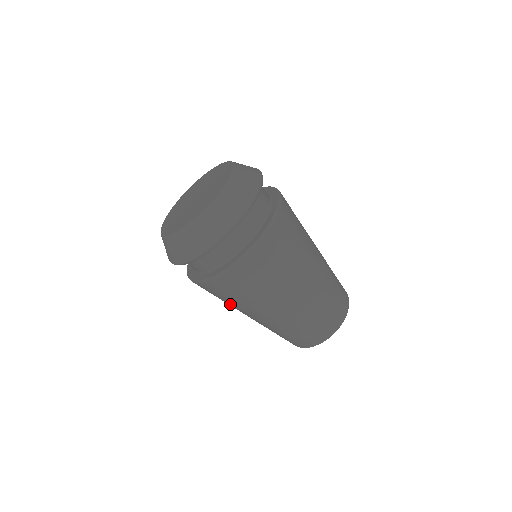
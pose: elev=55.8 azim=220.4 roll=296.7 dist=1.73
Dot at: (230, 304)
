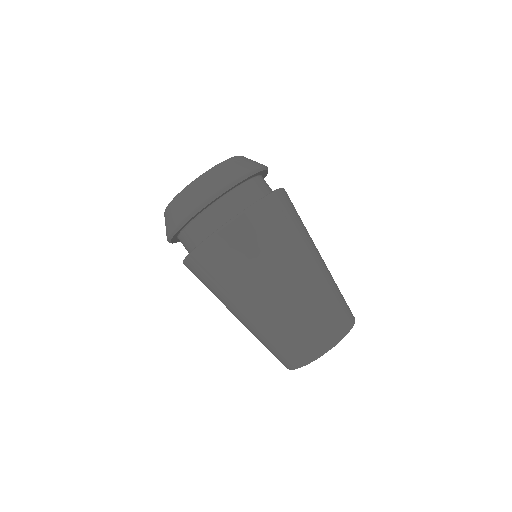
Dot at: (268, 257)
